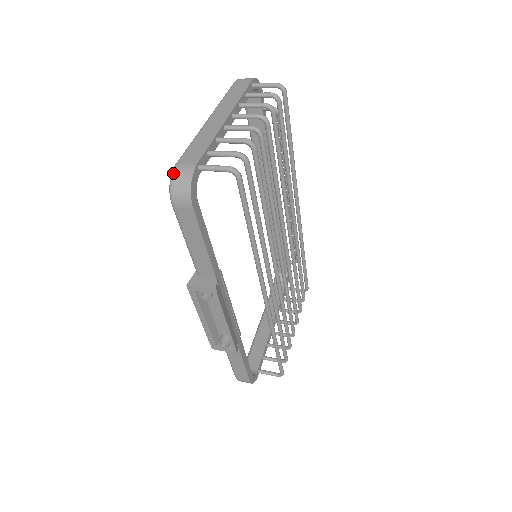
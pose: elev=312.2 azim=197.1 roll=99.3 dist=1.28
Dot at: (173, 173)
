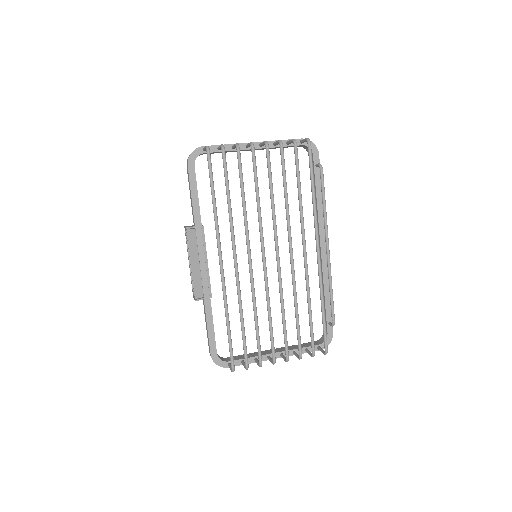
Dot at: occluded
